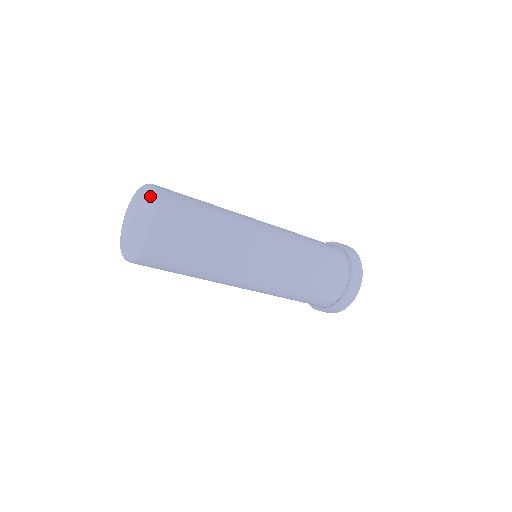
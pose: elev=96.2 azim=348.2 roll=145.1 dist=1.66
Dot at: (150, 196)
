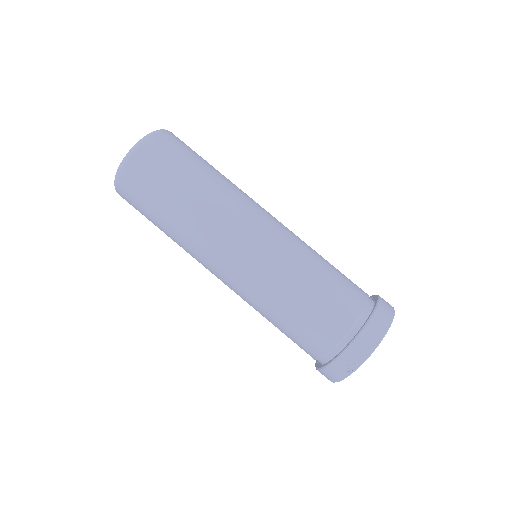
Dot at: (134, 145)
